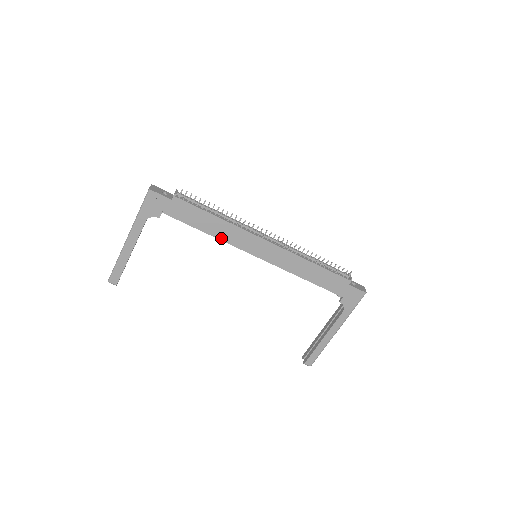
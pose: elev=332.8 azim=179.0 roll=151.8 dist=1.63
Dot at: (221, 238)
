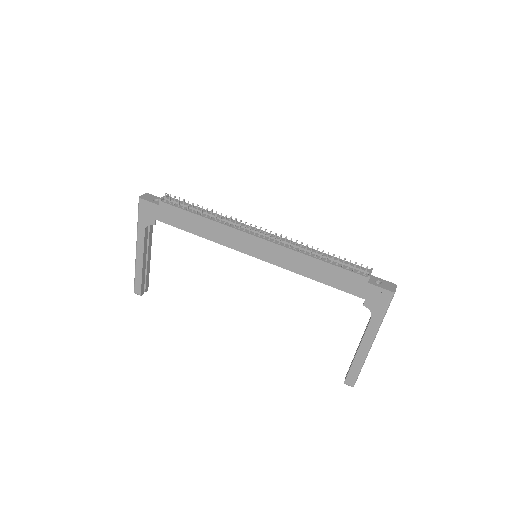
Dot at: (213, 239)
